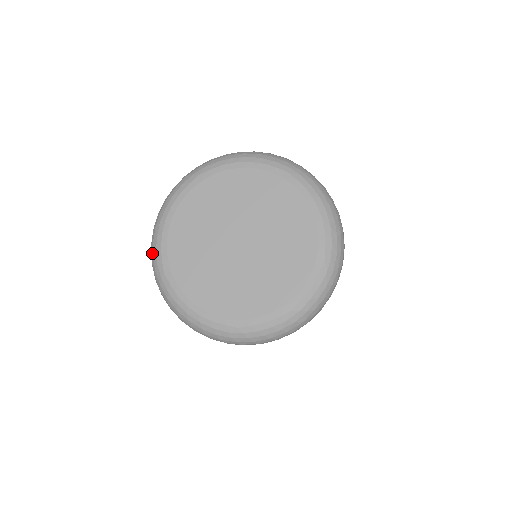
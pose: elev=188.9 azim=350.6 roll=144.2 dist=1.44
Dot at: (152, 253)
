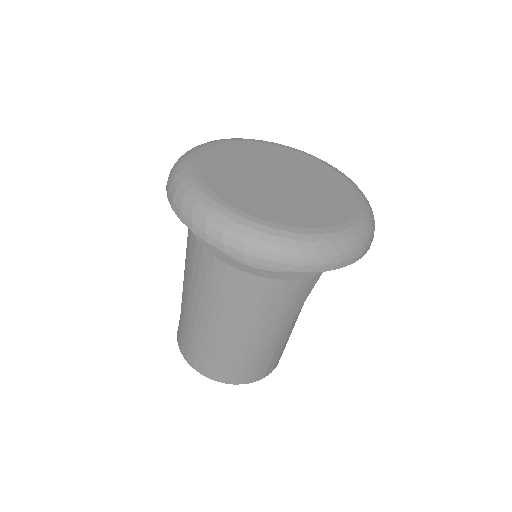
Dot at: (177, 183)
